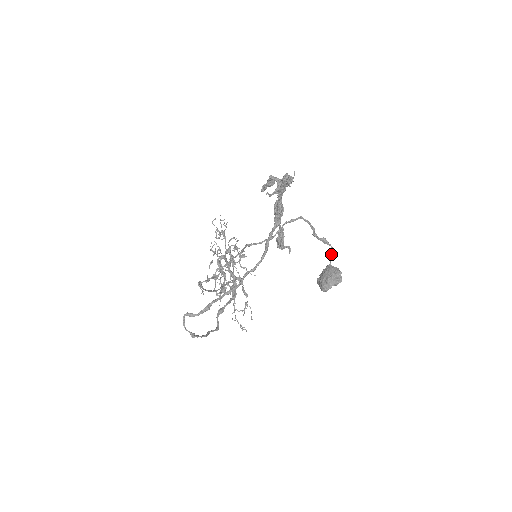
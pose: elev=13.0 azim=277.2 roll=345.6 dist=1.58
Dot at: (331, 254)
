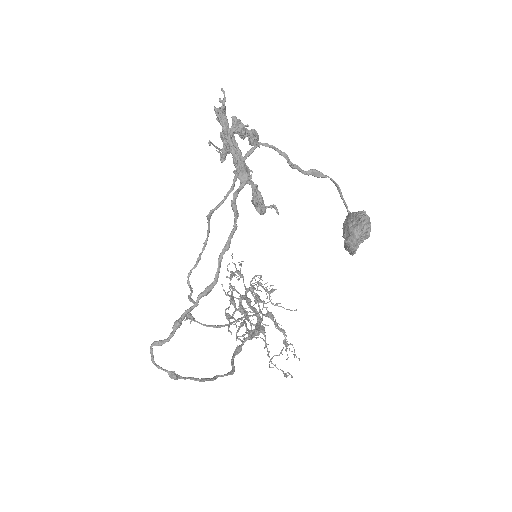
Dot at: occluded
